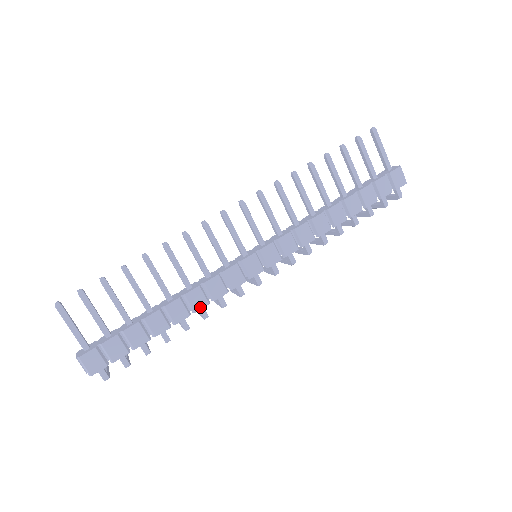
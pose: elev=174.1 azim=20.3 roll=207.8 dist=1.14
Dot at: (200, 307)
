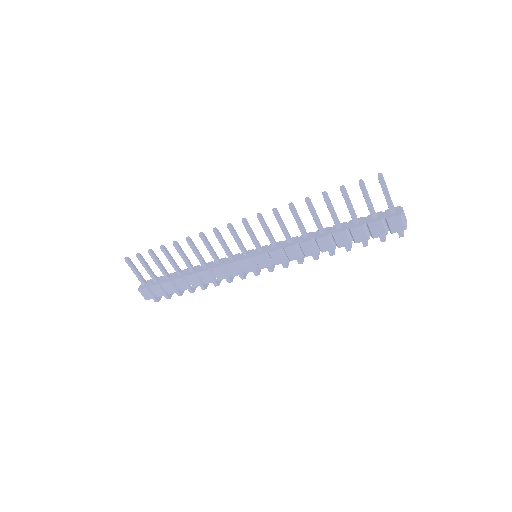
Dot at: (209, 282)
